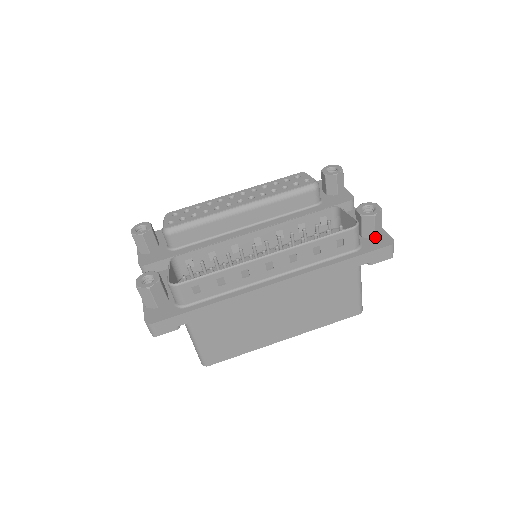
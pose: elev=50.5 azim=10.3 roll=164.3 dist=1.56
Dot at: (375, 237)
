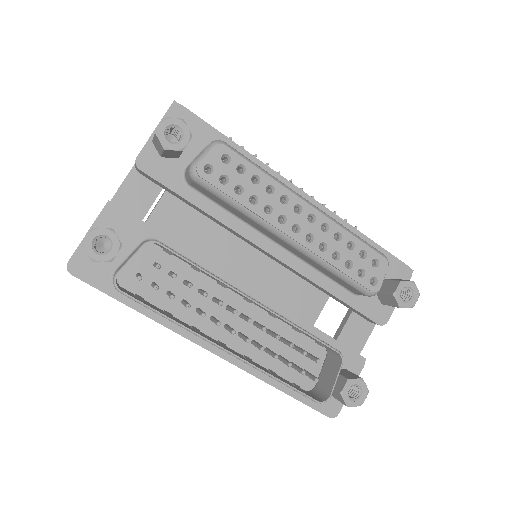
Dot at: (333, 395)
